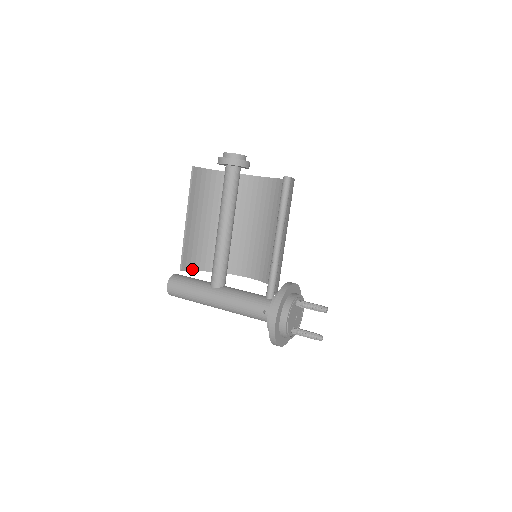
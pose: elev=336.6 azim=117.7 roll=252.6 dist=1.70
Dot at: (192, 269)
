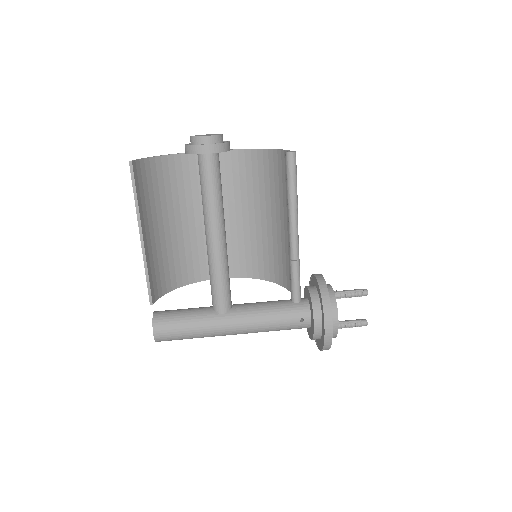
Dot at: (160, 295)
